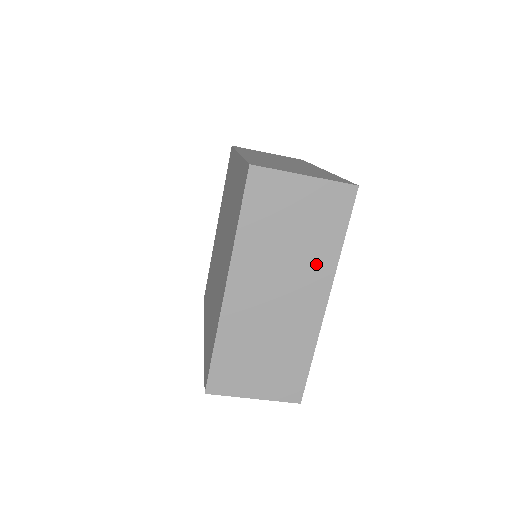
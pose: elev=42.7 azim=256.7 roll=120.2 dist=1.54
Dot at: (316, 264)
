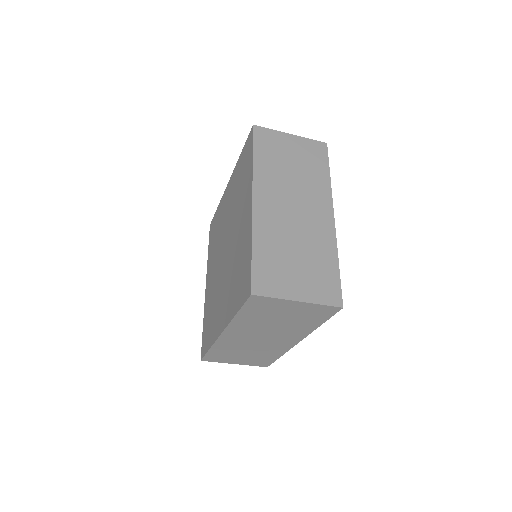
Dot at: (316, 188)
